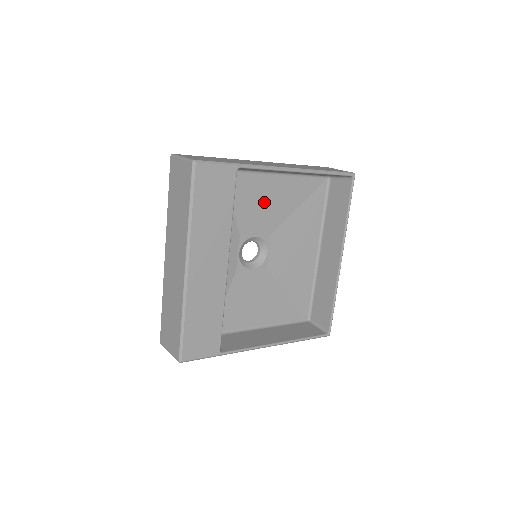
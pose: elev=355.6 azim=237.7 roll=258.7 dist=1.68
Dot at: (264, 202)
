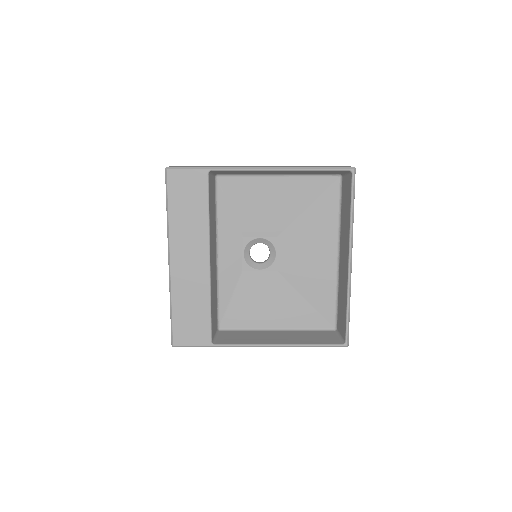
Dot at: (264, 204)
